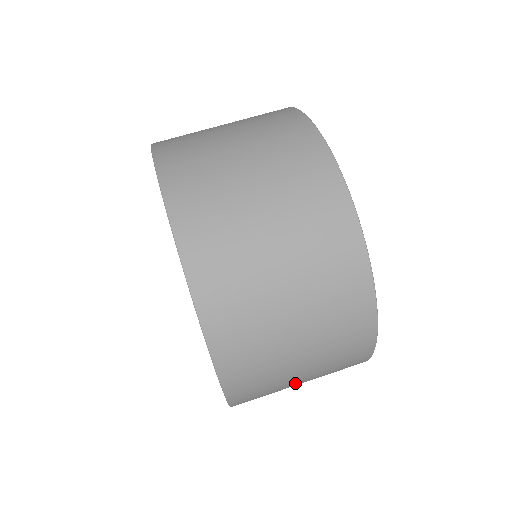
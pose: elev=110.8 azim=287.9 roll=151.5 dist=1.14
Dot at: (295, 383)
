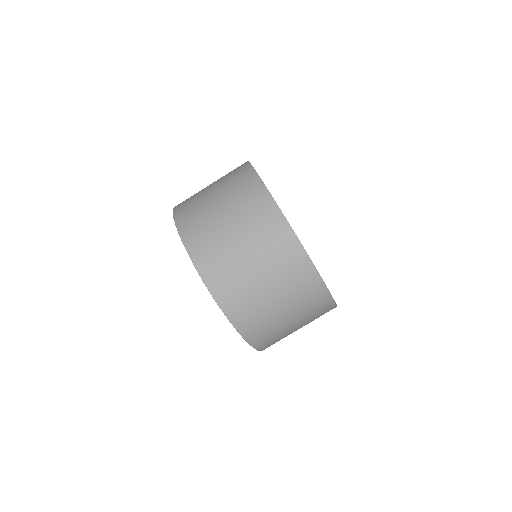
Dot at: occluded
